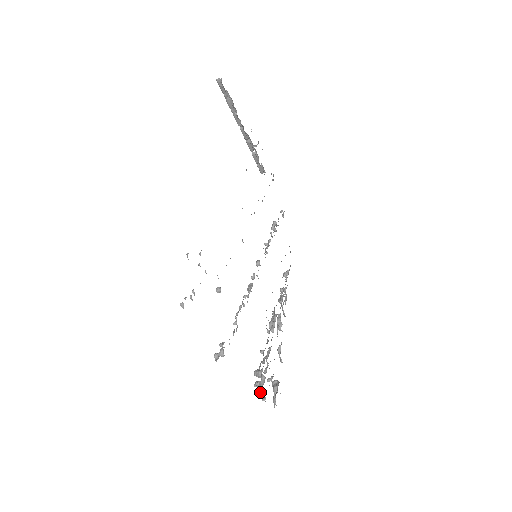
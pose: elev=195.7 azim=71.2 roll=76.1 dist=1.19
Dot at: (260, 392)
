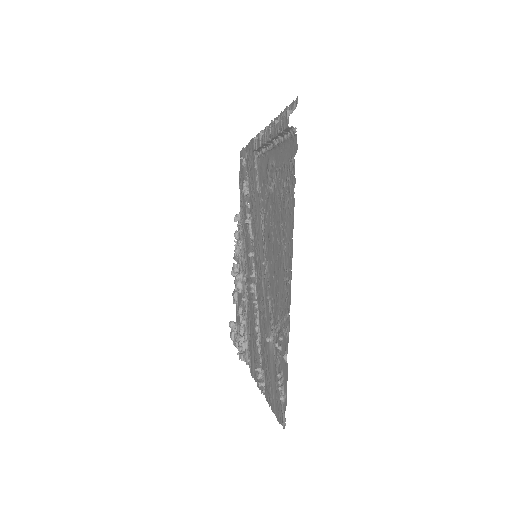
Dot at: (243, 356)
